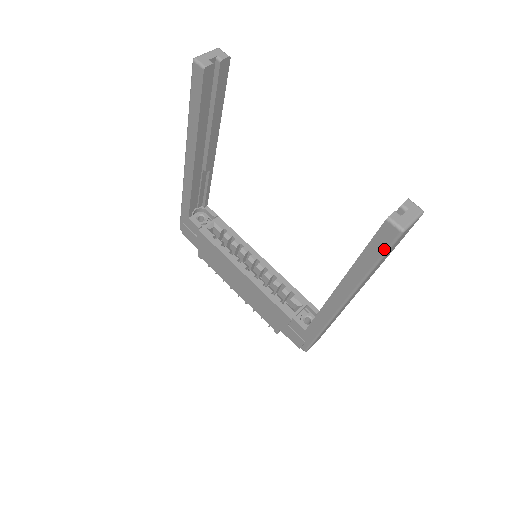
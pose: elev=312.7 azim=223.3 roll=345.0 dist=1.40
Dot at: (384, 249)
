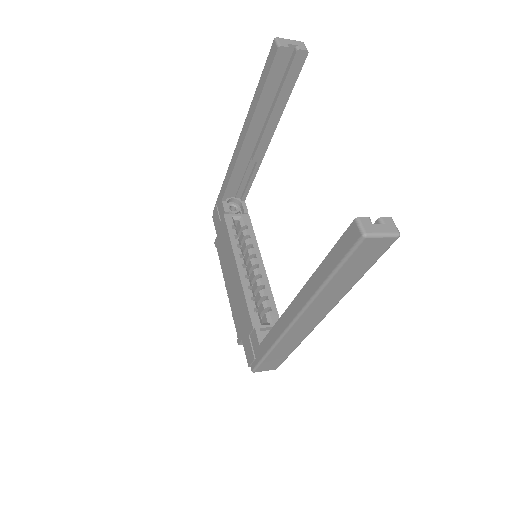
Dot at: (344, 255)
